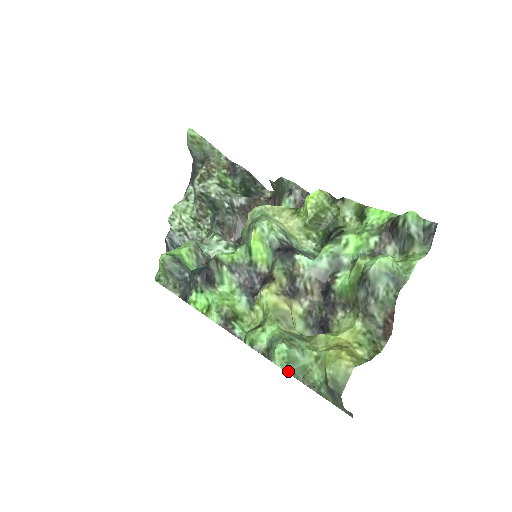
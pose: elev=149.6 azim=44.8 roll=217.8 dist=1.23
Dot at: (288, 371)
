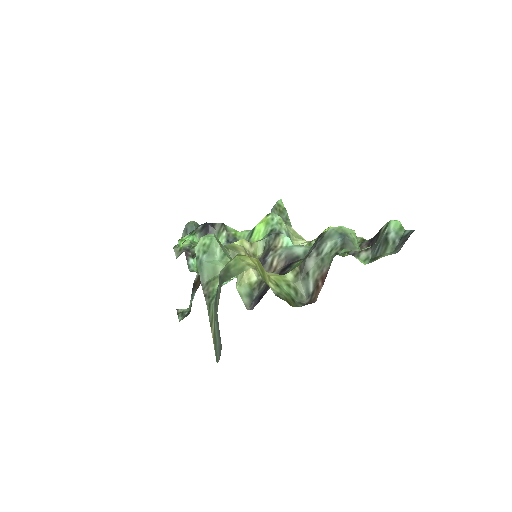
Dot at: (199, 263)
